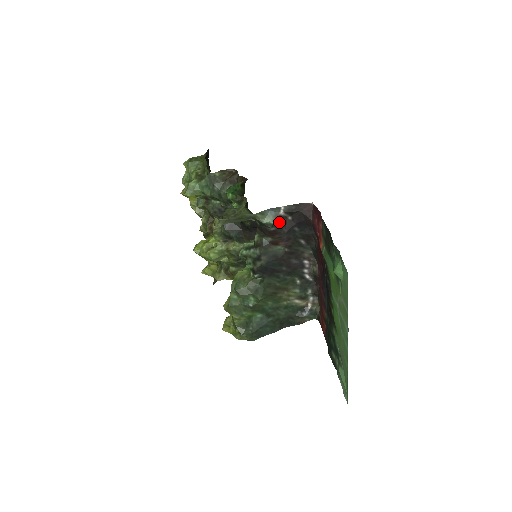
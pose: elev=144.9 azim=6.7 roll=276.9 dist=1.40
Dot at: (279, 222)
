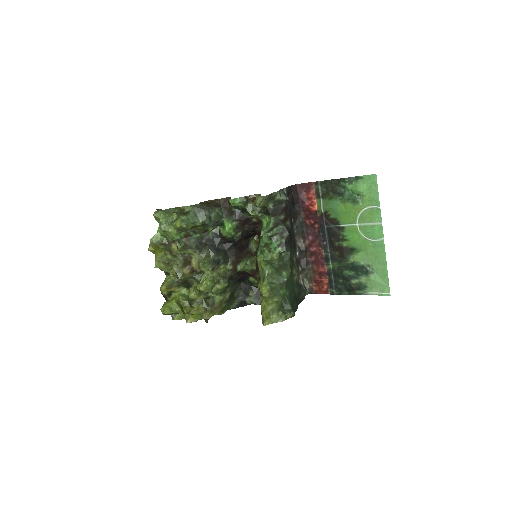
Dot at: (285, 201)
